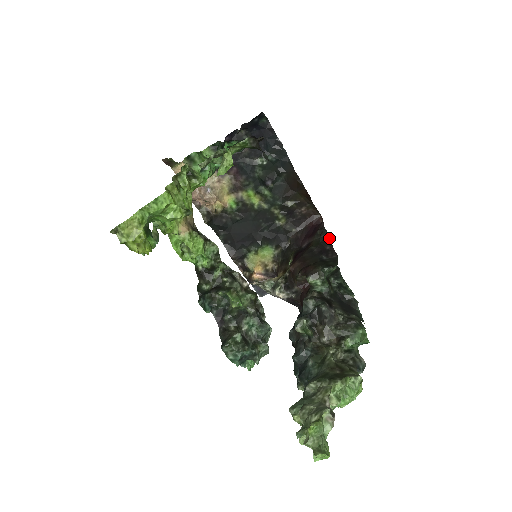
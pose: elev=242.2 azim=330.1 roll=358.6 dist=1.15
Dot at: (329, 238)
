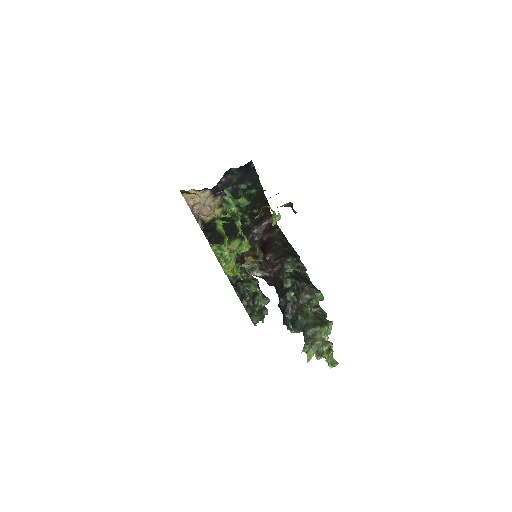
Dot at: (282, 233)
